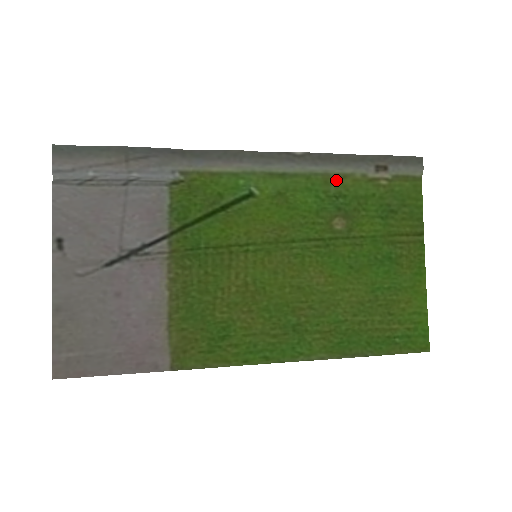
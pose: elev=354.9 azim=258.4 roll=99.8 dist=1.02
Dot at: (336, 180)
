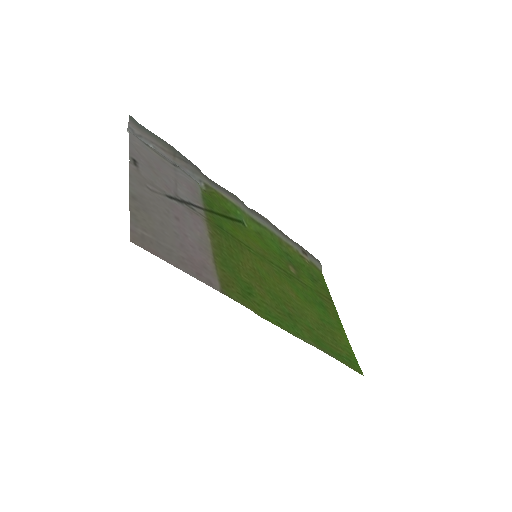
Dot at: (285, 245)
